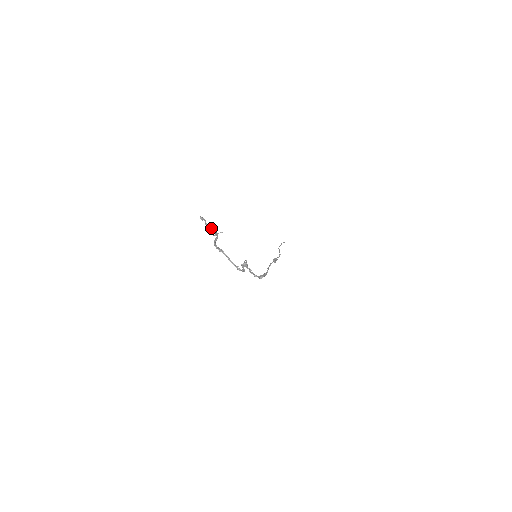
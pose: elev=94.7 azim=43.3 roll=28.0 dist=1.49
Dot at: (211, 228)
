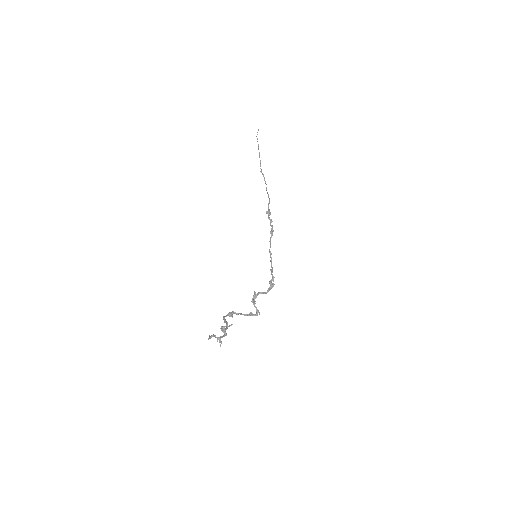
Dot at: occluded
